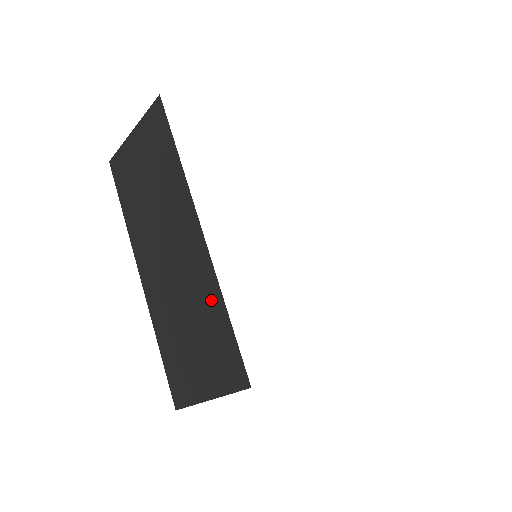
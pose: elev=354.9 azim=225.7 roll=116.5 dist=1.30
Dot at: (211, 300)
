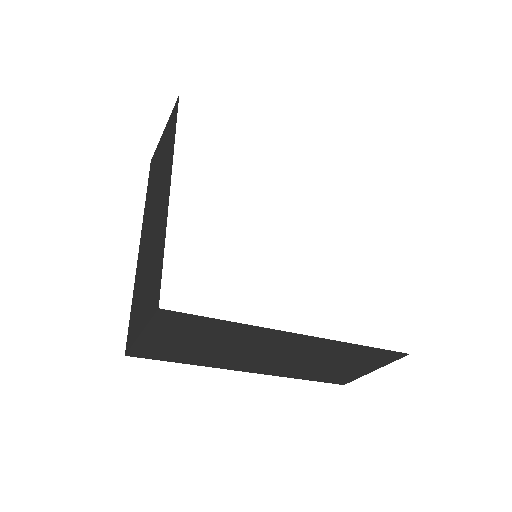
Dot at: (161, 241)
